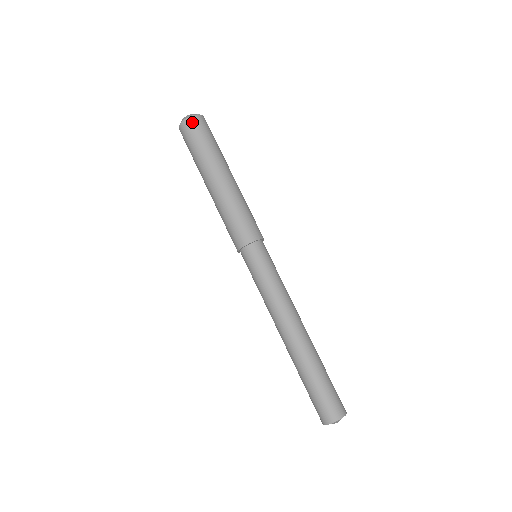
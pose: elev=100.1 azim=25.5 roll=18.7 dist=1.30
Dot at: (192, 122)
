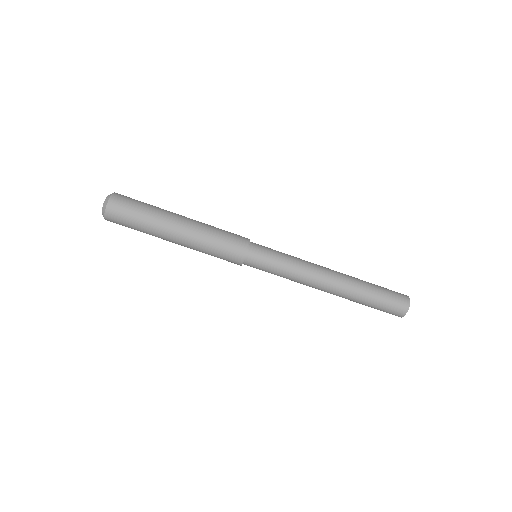
Dot at: (111, 221)
